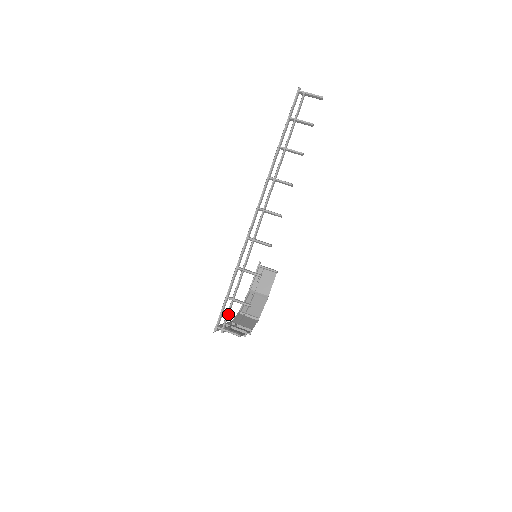
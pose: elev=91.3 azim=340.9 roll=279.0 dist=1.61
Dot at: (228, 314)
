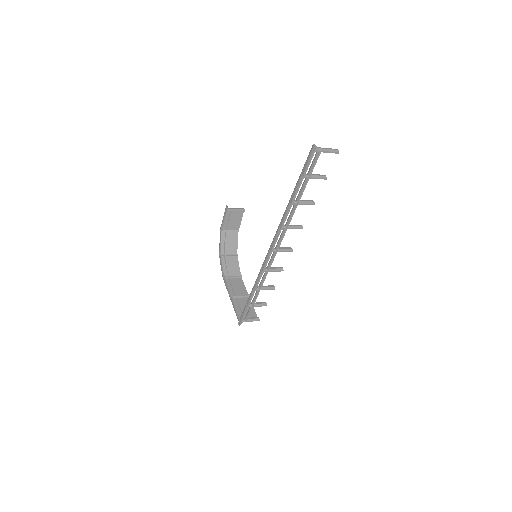
Dot at: (249, 314)
